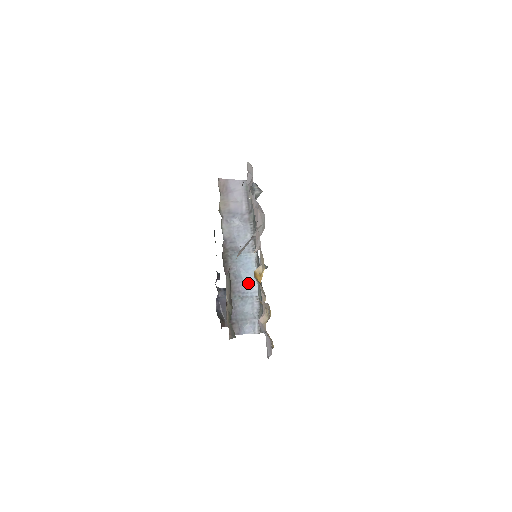
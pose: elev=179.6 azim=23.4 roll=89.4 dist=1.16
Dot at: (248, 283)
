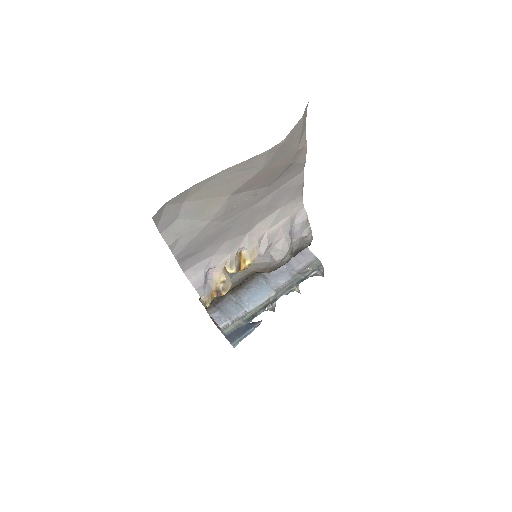
Dot at: (250, 300)
